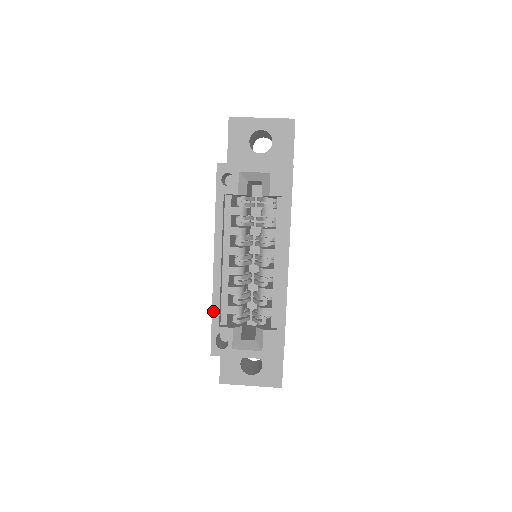
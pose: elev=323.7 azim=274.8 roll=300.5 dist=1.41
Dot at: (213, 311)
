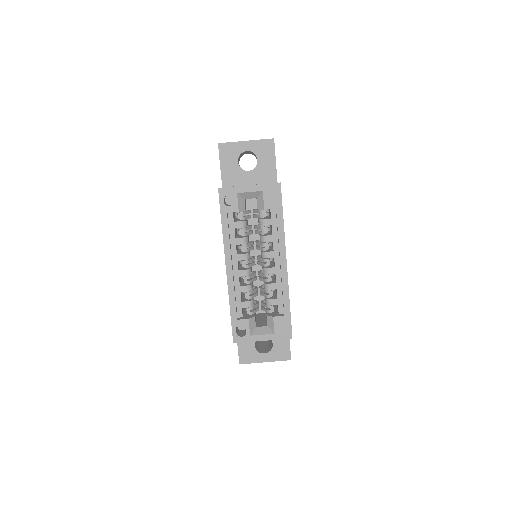
Dot at: (231, 308)
